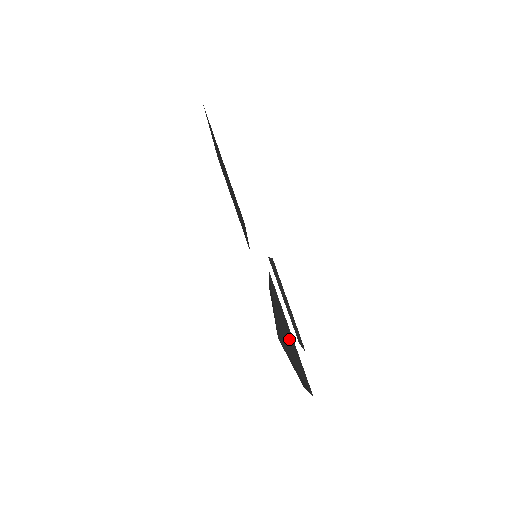
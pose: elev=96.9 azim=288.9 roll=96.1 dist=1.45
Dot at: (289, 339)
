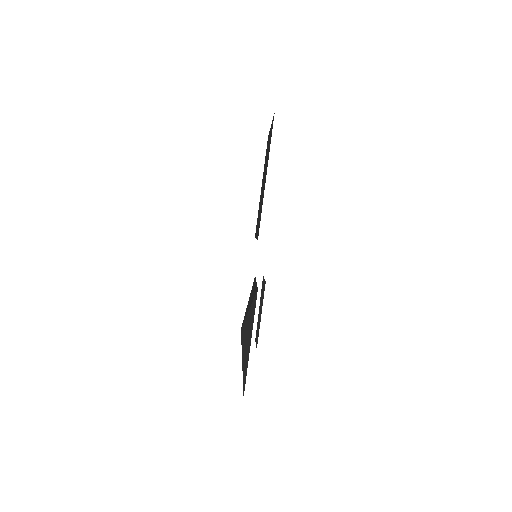
Dot at: (247, 345)
